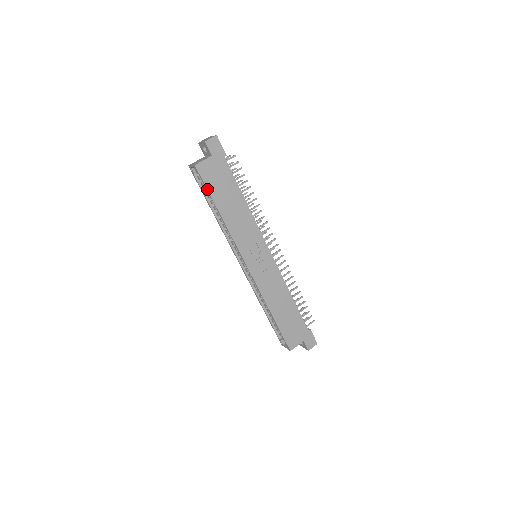
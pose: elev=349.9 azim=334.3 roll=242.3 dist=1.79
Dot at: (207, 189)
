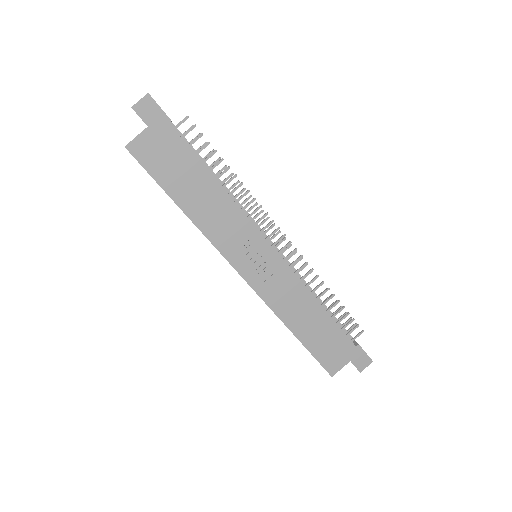
Dot at: (153, 178)
